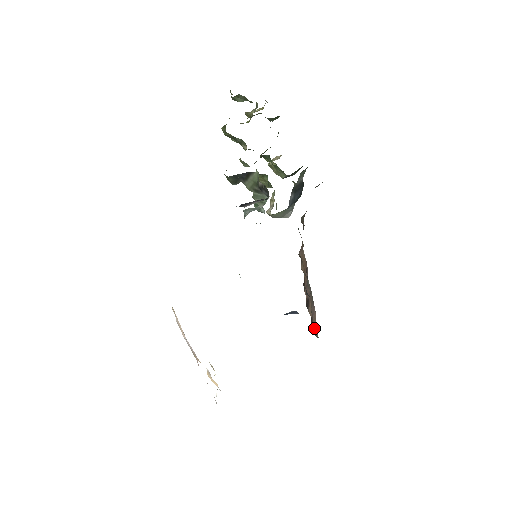
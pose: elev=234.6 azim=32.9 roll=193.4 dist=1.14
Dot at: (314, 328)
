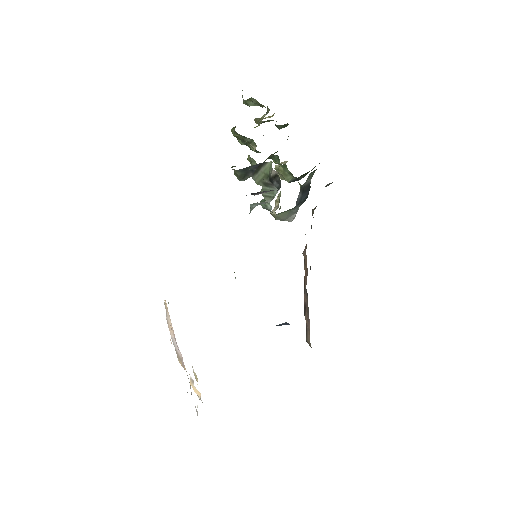
Dot at: (308, 338)
